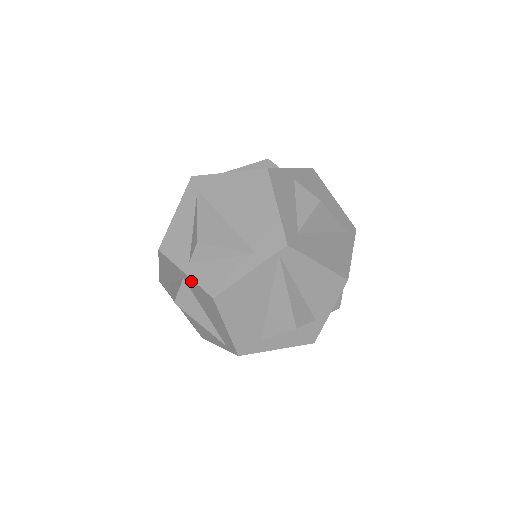
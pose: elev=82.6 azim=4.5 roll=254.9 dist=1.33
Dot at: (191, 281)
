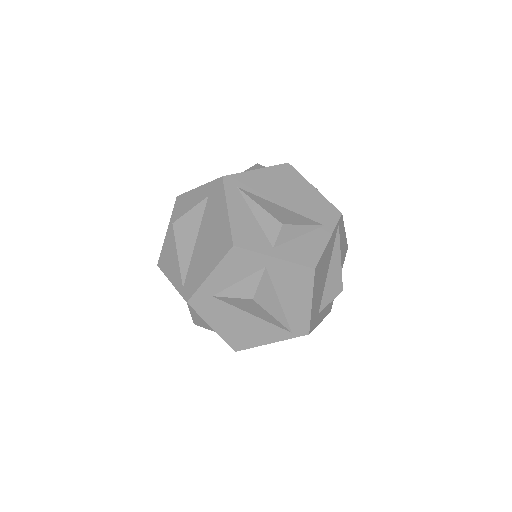
Dot at: (282, 264)
